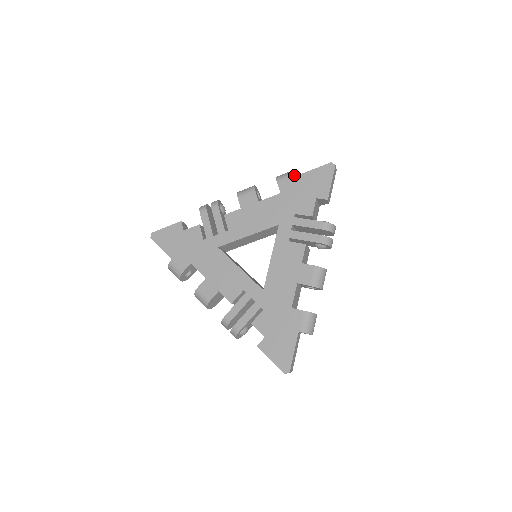
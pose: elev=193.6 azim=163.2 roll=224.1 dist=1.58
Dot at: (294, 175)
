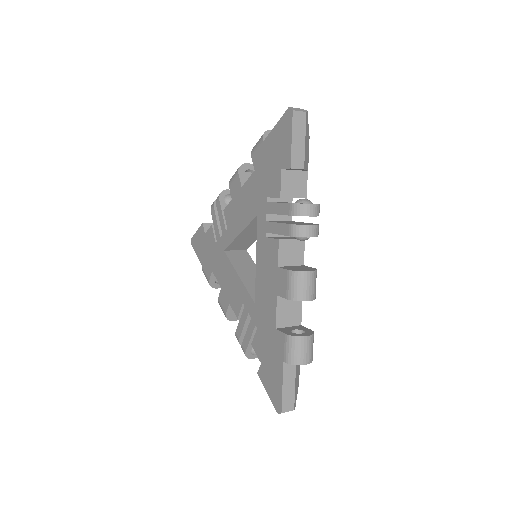
Dot at: (262, 141)
